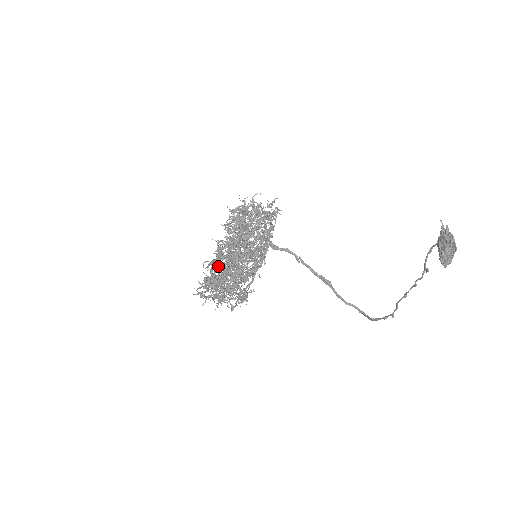
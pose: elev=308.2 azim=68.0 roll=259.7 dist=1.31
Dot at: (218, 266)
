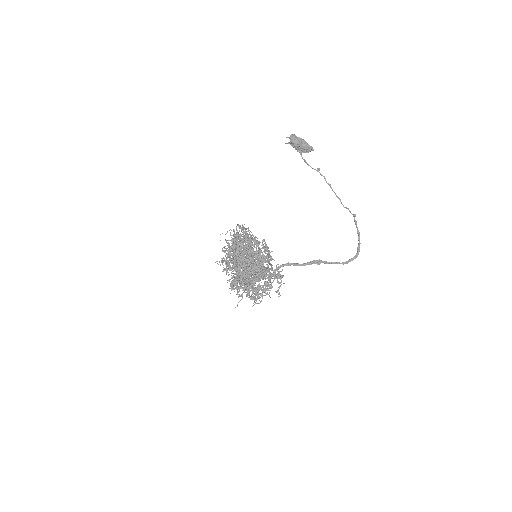
Dot at: occluded
